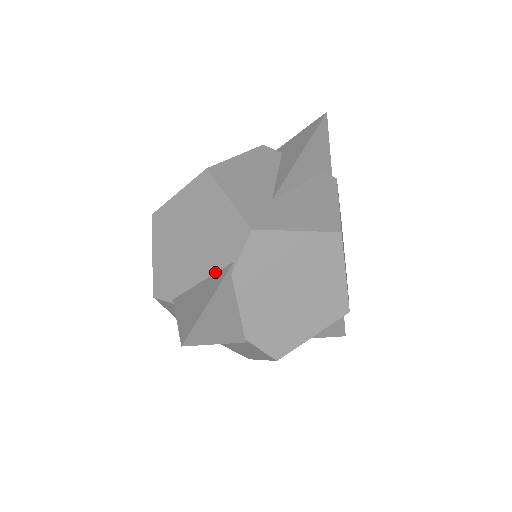
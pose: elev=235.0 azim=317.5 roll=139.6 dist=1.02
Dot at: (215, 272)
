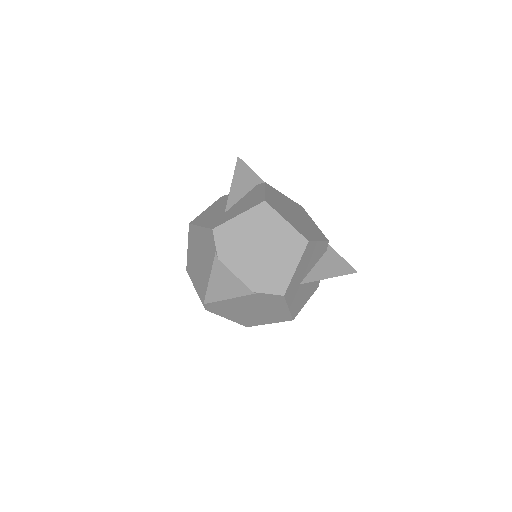
Dot at: occluded
